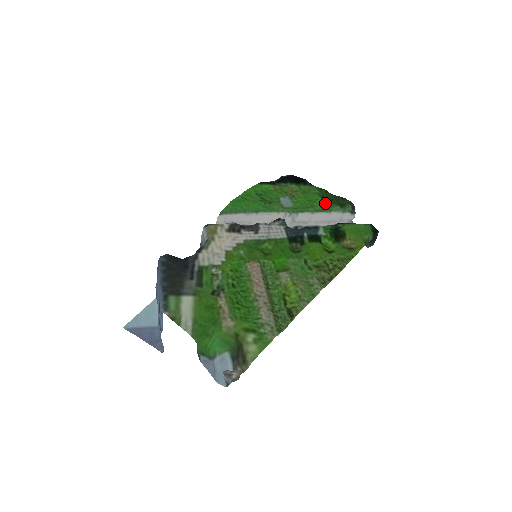
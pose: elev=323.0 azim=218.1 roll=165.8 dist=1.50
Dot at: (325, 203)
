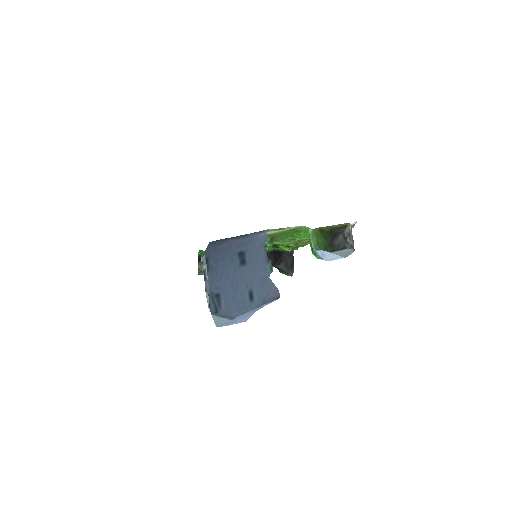
Dot at: occluded
